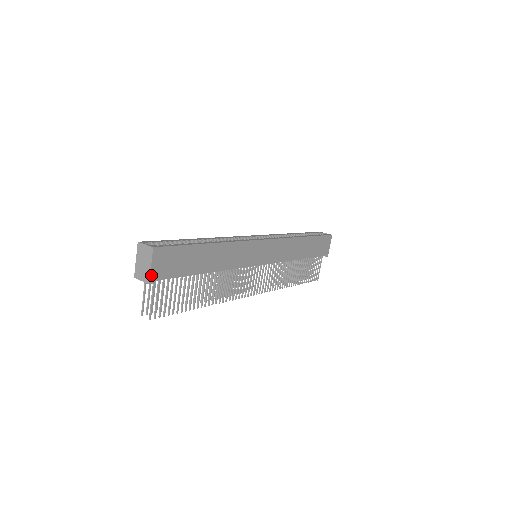
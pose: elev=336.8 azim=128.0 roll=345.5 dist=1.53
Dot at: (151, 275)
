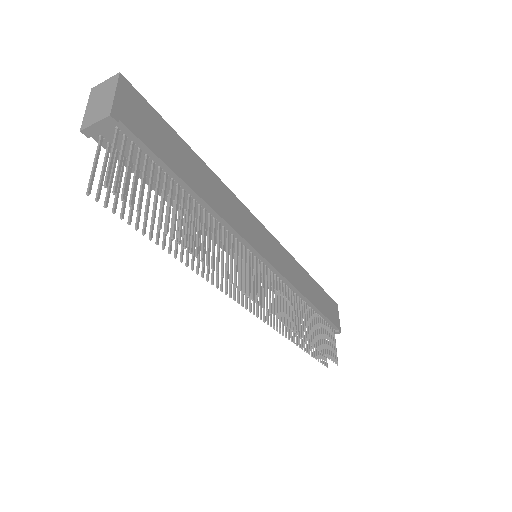
Dot at: (114, 106)
